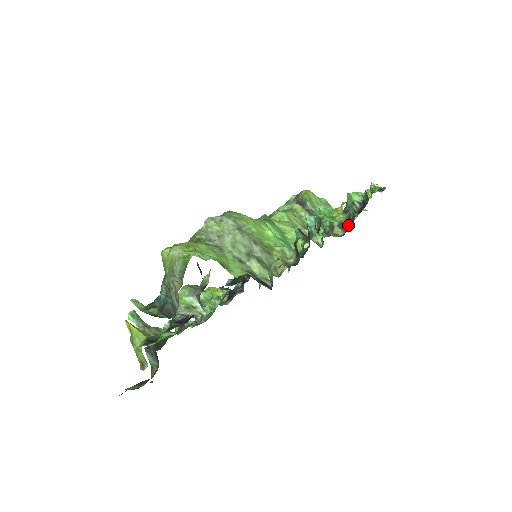
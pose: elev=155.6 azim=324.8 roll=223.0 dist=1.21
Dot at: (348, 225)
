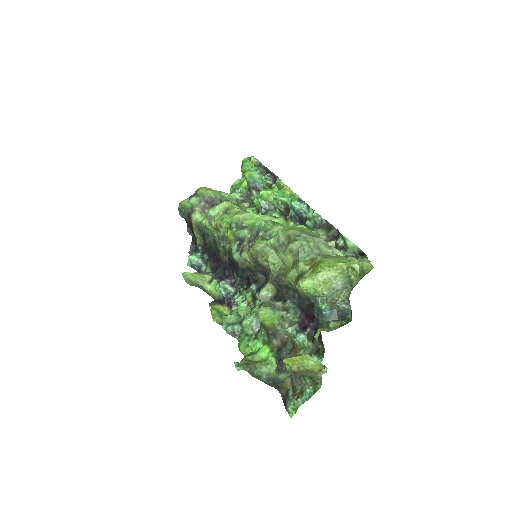
Dot at: occluded
